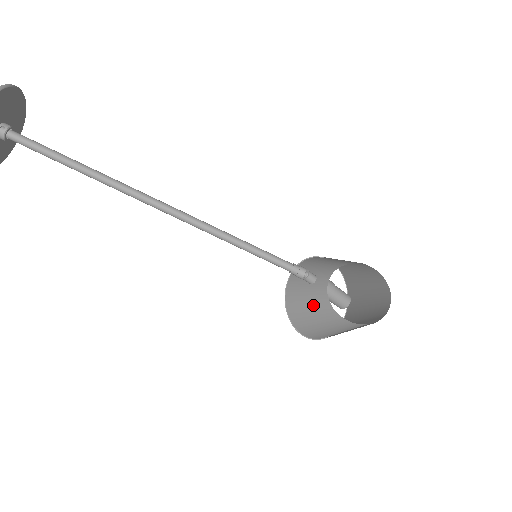
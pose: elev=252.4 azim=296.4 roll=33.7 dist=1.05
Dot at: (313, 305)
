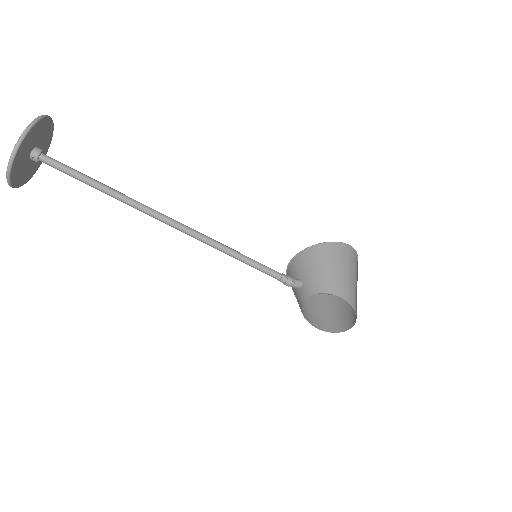
Dot at: (297, 298)
